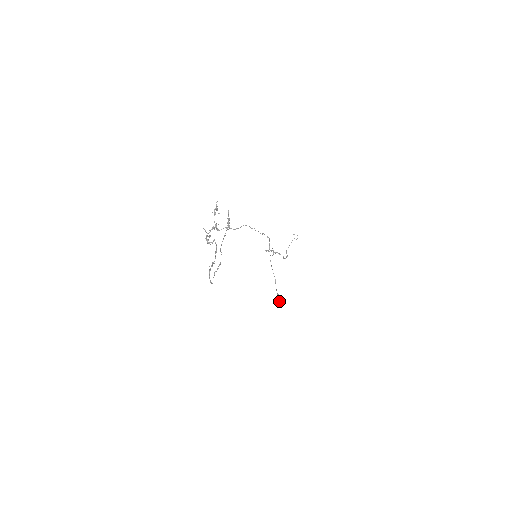
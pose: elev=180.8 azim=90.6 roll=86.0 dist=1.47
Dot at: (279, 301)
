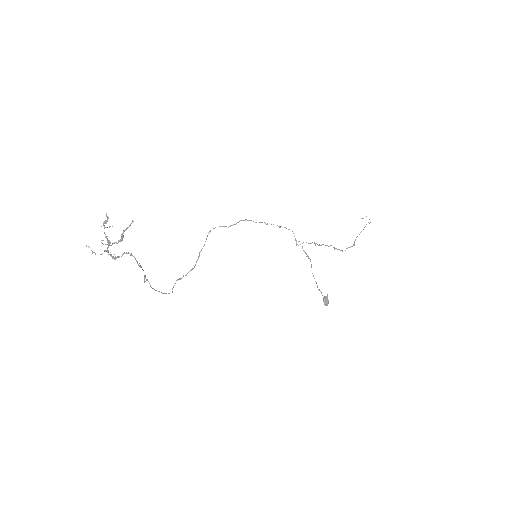
Dot at: (327, 303)
